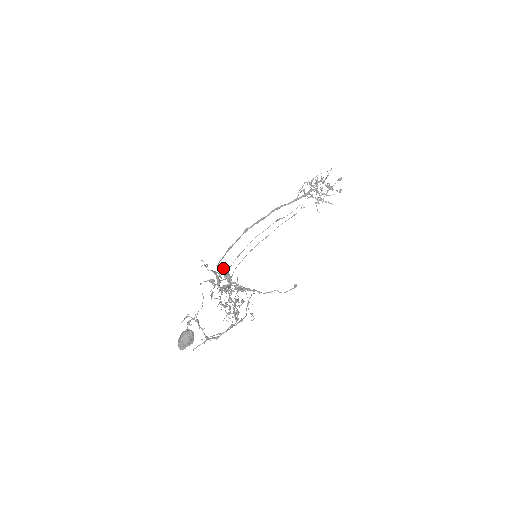
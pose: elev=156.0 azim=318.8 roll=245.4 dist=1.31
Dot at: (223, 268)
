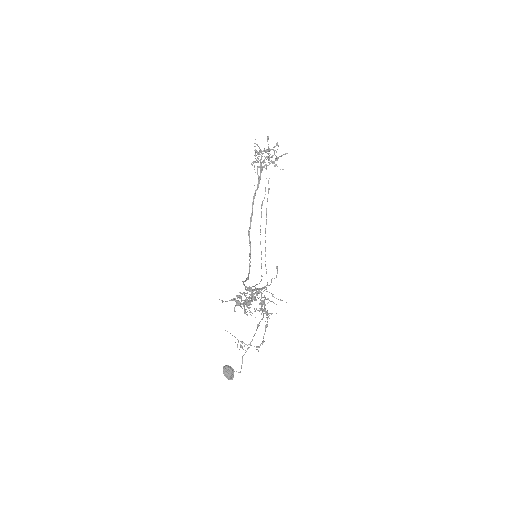
Dot at: occluded
